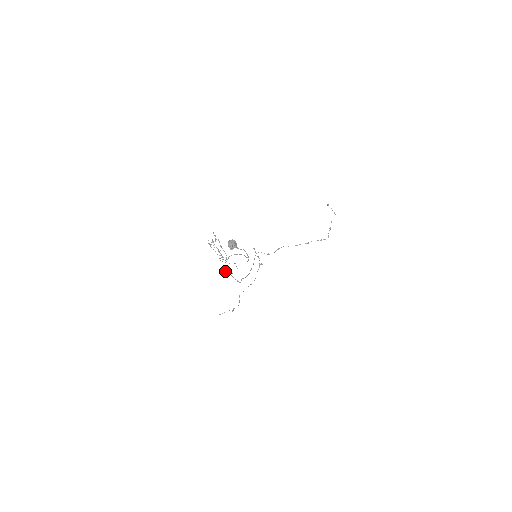
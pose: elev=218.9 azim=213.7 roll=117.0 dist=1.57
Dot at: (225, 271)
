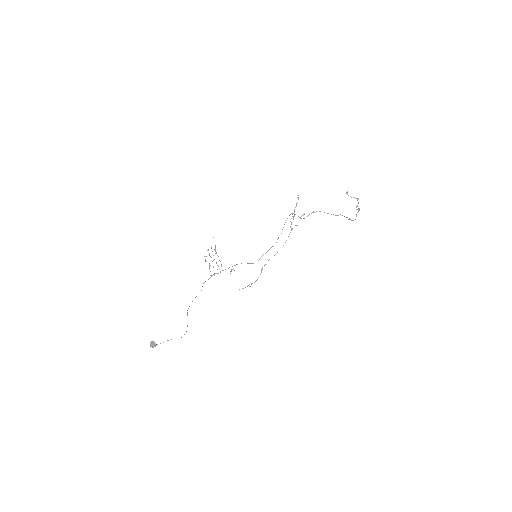
Dot at: occluded
